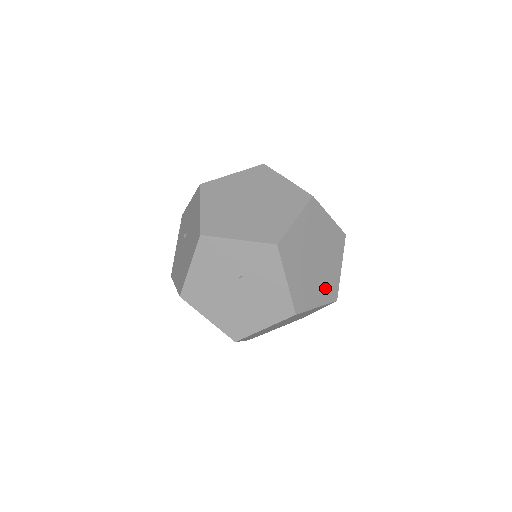
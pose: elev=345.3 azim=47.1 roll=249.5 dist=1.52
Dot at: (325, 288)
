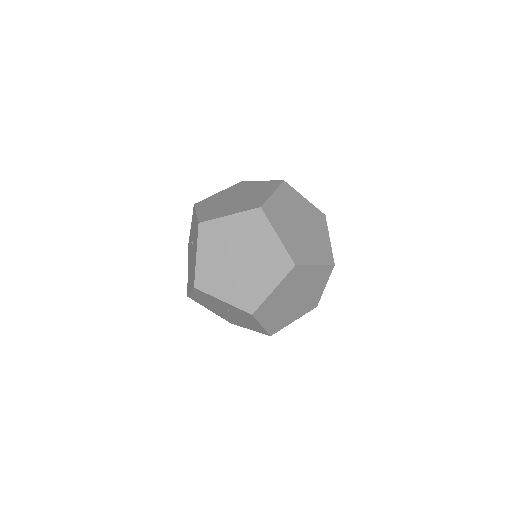
Dot at: (304, 307)
